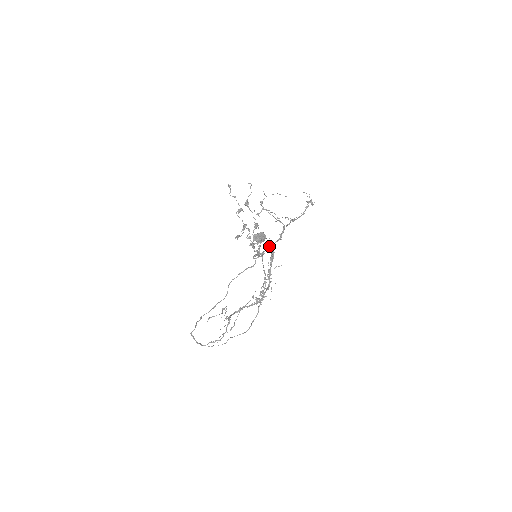
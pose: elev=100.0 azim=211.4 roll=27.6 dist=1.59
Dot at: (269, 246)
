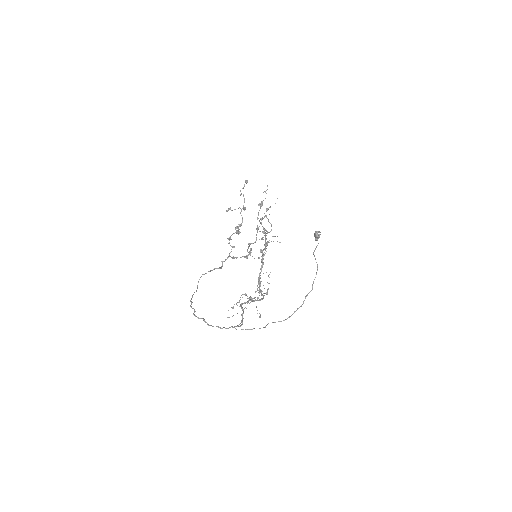
Dot at: (266, 251)
